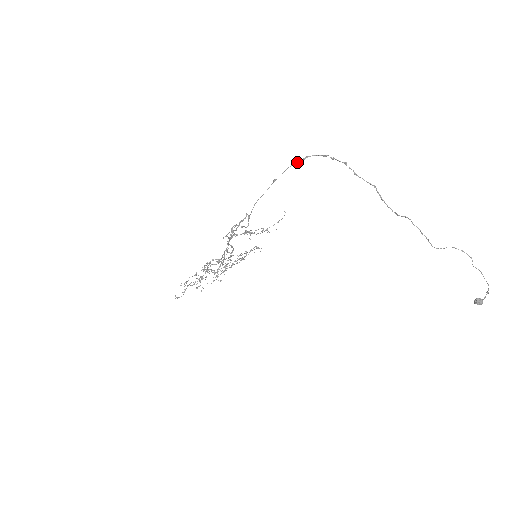
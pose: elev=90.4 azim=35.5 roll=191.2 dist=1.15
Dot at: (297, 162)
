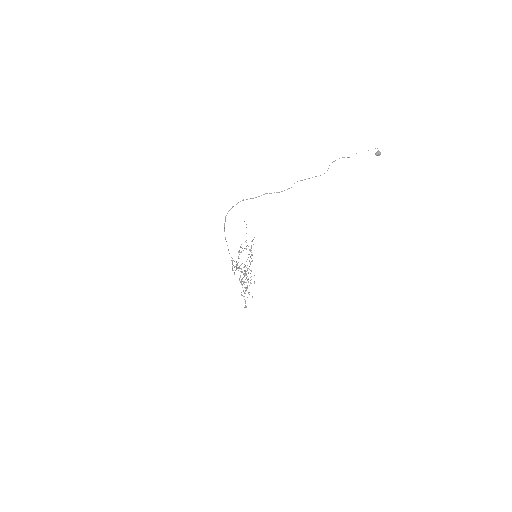
Dot at: occluded
